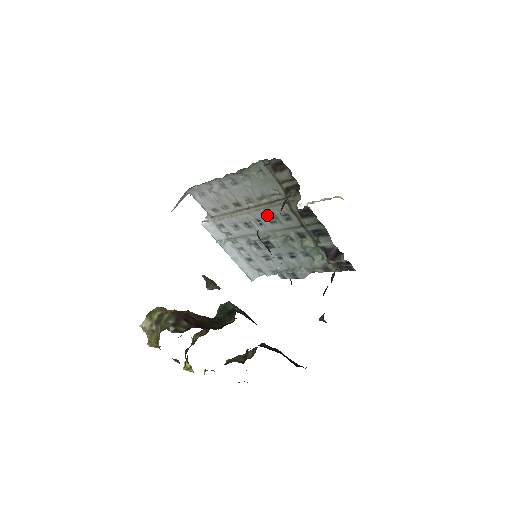
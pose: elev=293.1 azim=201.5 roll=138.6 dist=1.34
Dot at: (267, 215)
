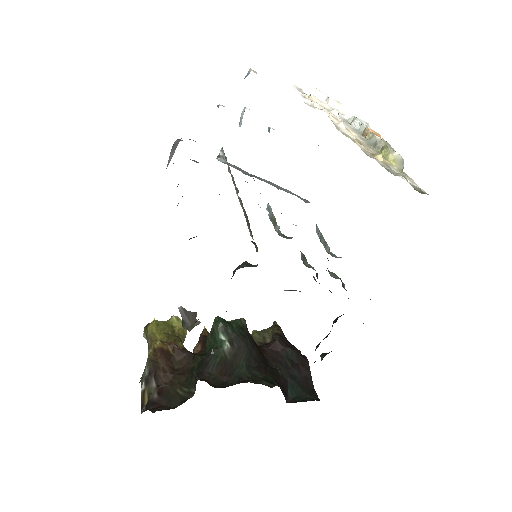
Dot at: occluded
